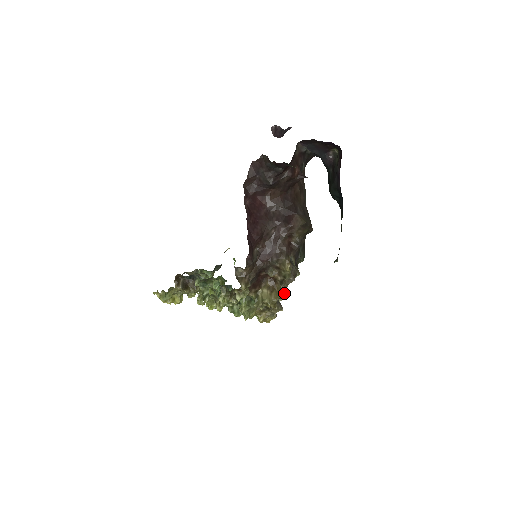
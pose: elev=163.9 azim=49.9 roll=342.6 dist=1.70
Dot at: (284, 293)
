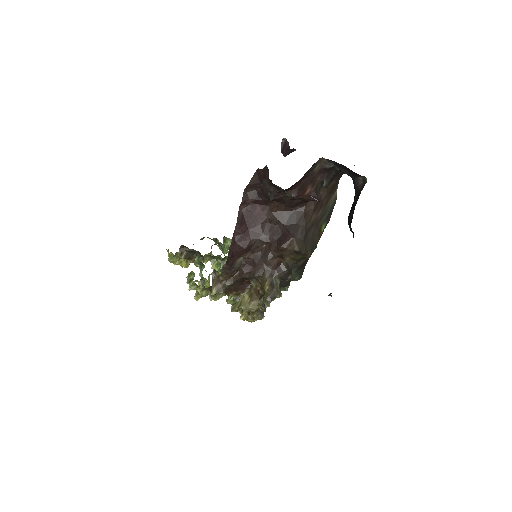
Dot at: (263, 307)
